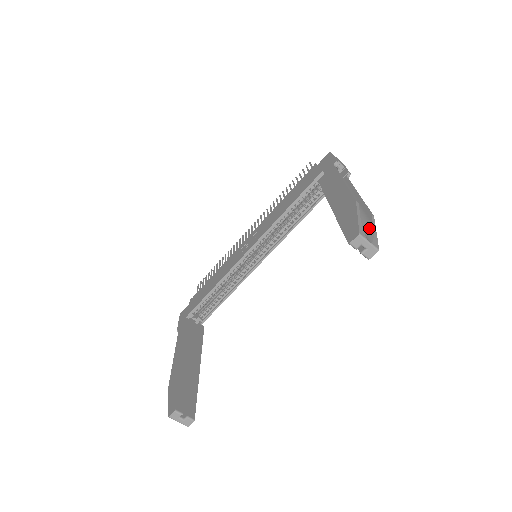
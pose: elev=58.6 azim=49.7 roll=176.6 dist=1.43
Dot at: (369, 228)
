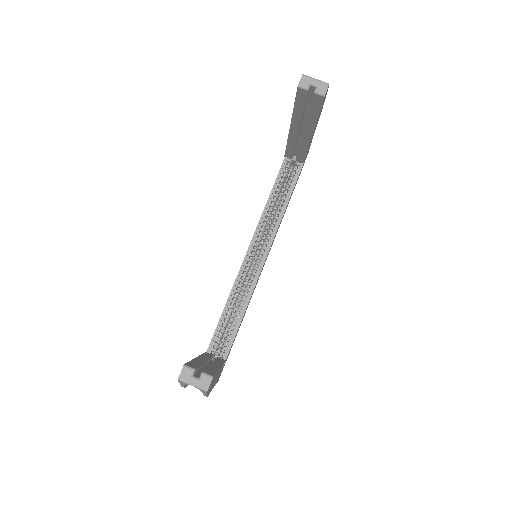
Dot at: occluded
